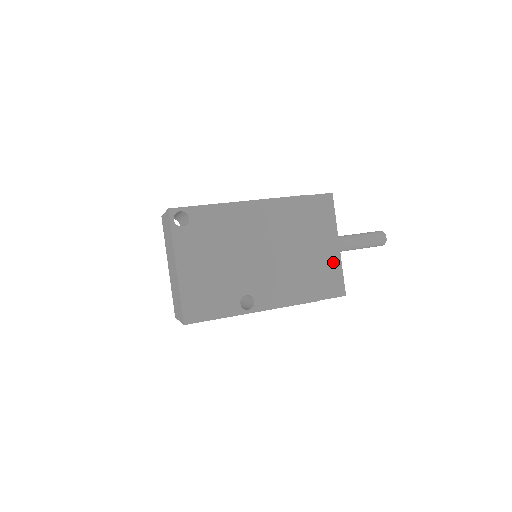
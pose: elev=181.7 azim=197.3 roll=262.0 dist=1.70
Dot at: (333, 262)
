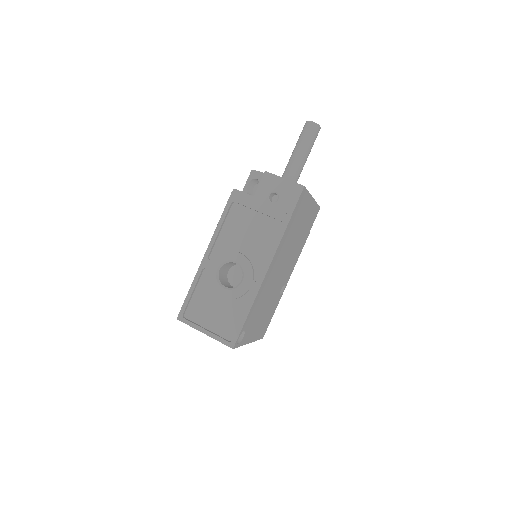
Dot at: (312, 209)
